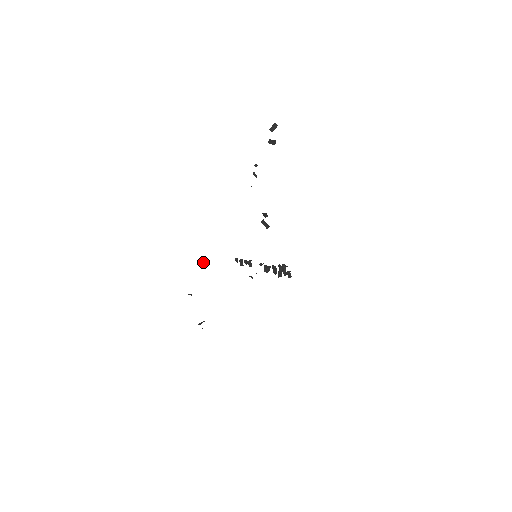
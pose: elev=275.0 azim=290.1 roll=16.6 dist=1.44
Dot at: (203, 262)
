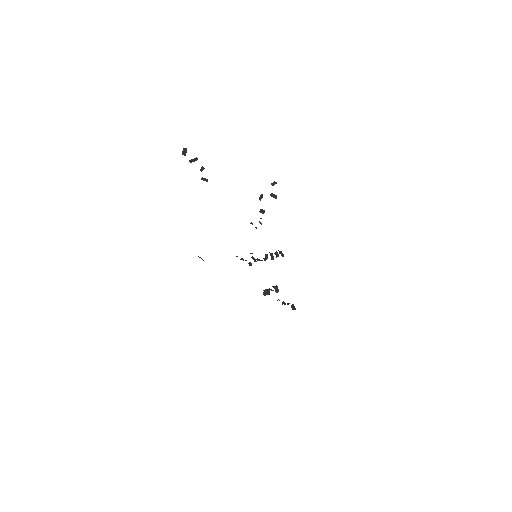
Dot at: occluded
